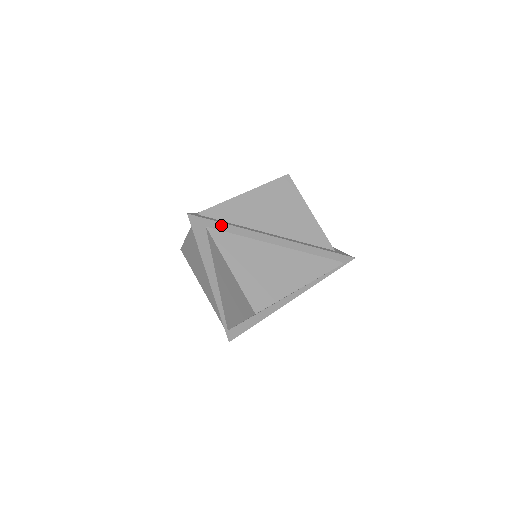
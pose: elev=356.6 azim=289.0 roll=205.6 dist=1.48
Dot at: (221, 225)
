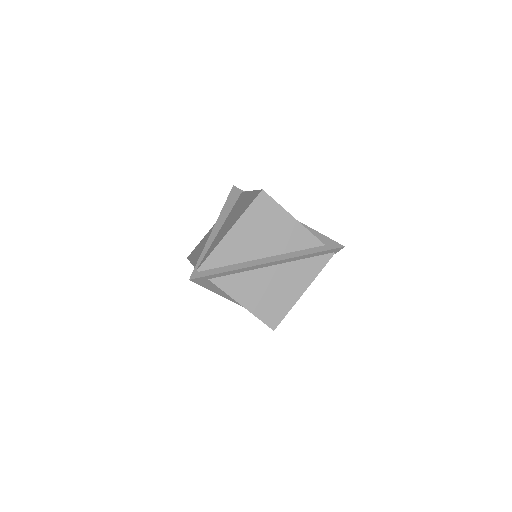
Dot at: (220, 274)
